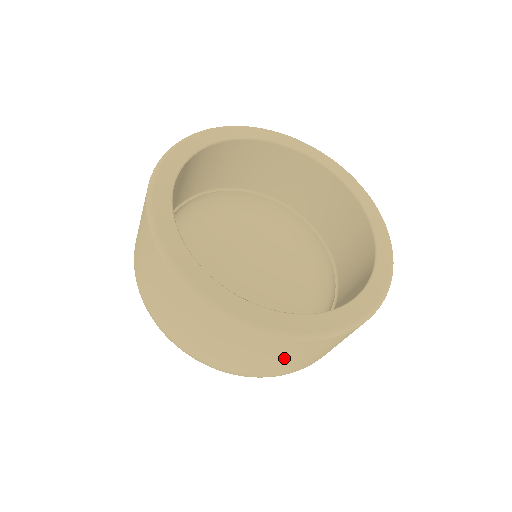
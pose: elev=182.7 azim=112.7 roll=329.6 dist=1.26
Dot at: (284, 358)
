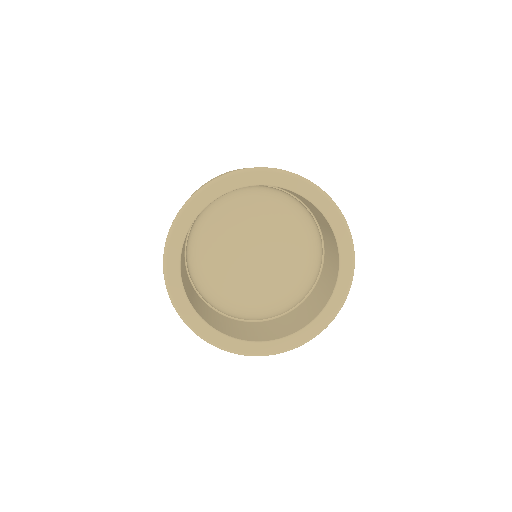
Dot at: occluded
